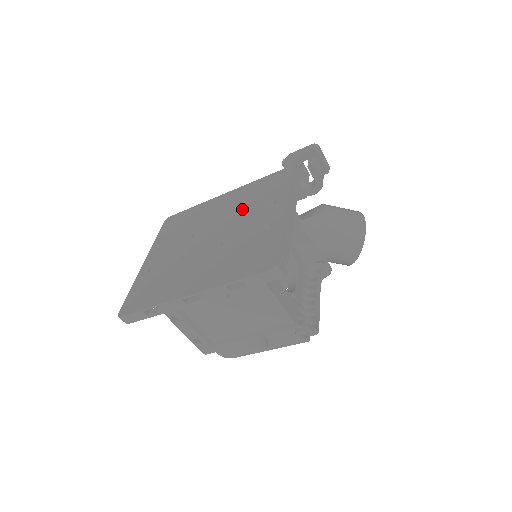
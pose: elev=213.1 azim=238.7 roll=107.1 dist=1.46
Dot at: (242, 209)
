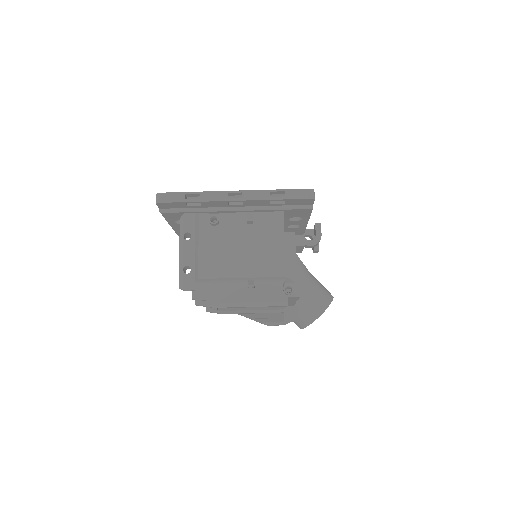
Dot at: occluded
